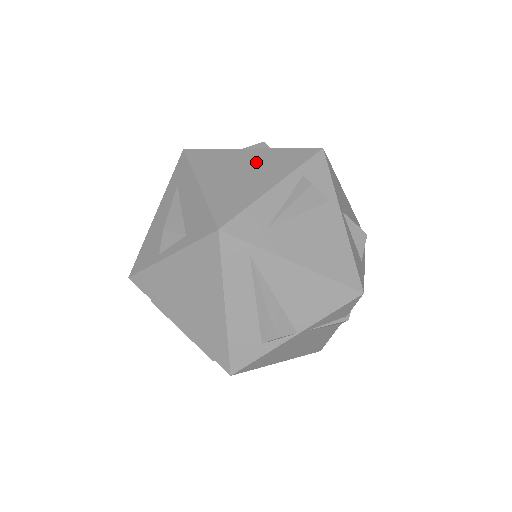
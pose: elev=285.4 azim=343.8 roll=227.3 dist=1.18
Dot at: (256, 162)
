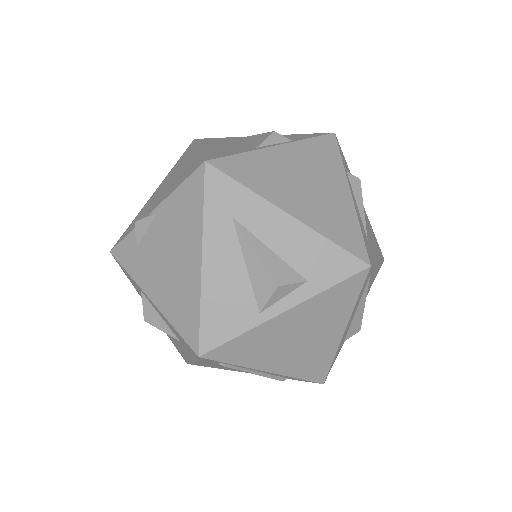
Dot at: (304, 165)
